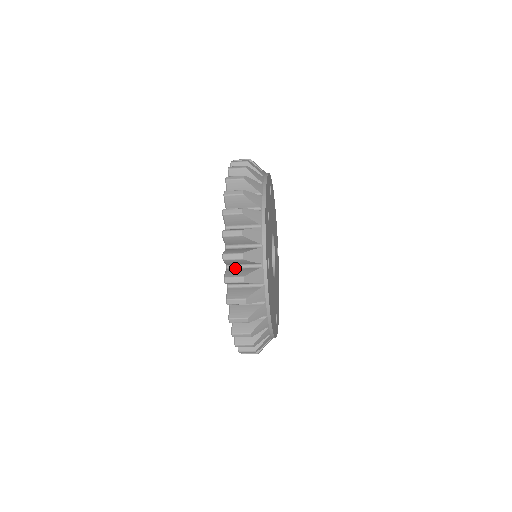
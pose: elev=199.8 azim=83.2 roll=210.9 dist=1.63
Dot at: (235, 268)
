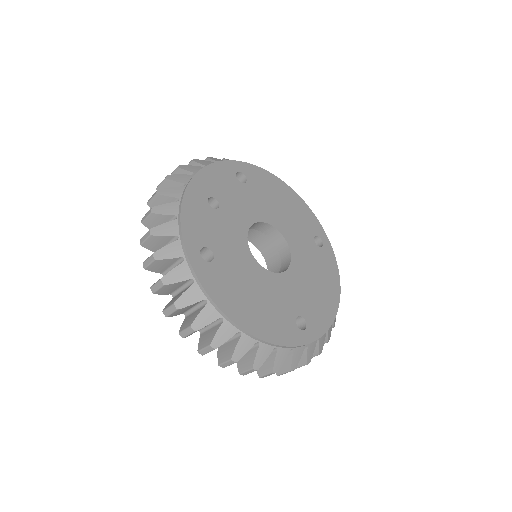
Dot at: occluded
